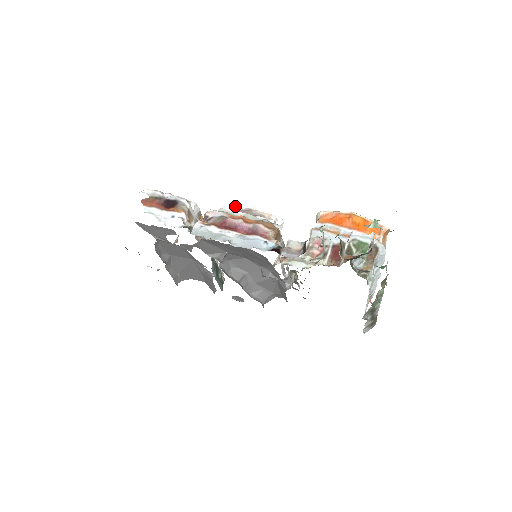
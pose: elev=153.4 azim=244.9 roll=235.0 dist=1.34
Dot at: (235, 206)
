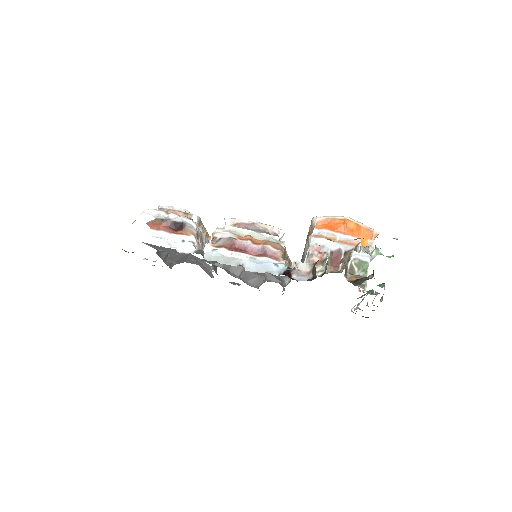
Dot at: occluded
